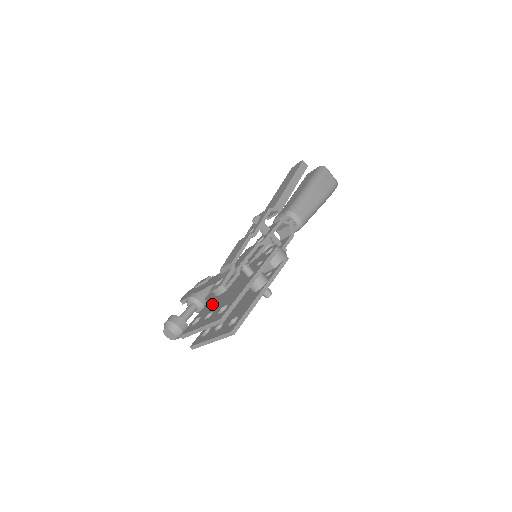
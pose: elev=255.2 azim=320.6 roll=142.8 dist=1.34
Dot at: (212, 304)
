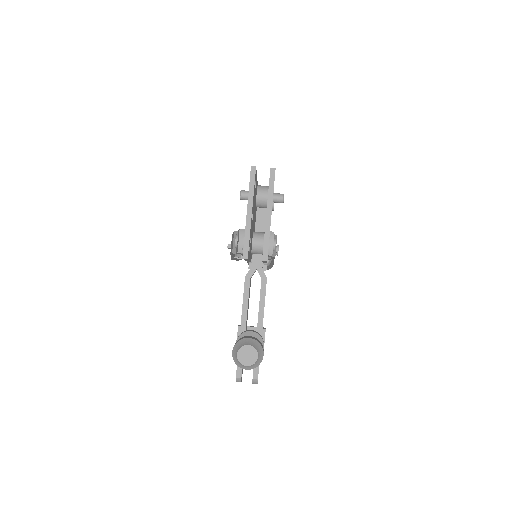
Dot at: occluded
